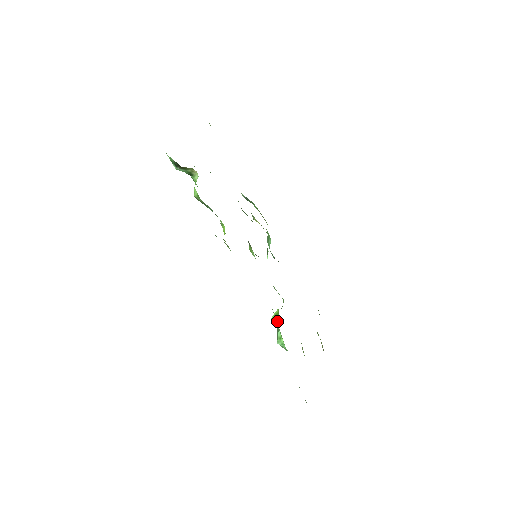
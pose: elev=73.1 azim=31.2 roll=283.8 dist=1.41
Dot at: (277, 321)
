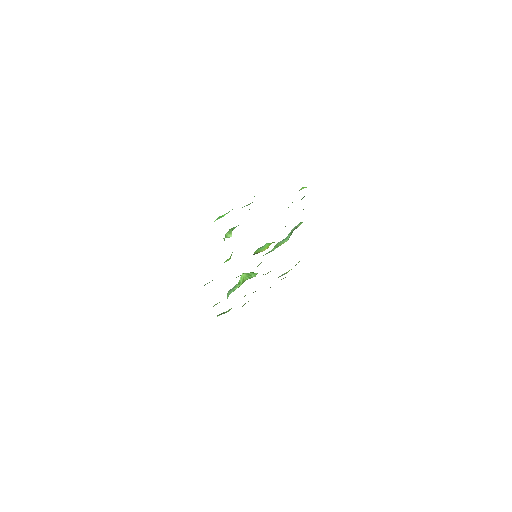
Dot at: (240, 282)
